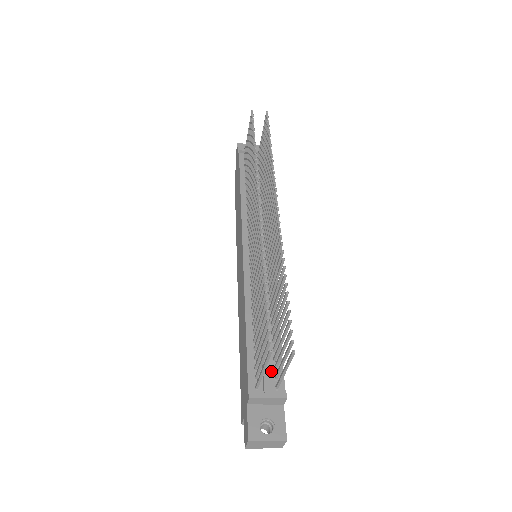
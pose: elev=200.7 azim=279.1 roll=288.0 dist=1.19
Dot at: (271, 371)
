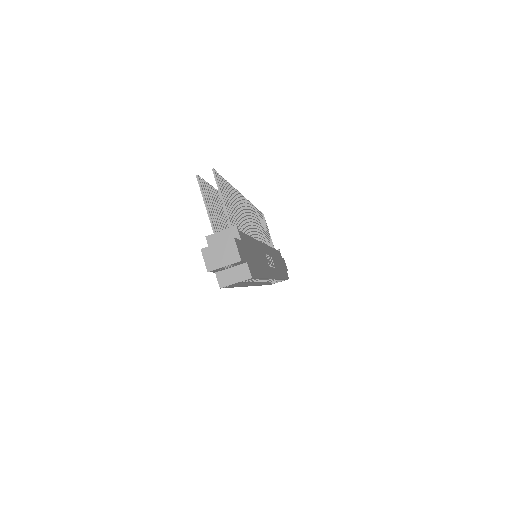
Dot at: occluded
